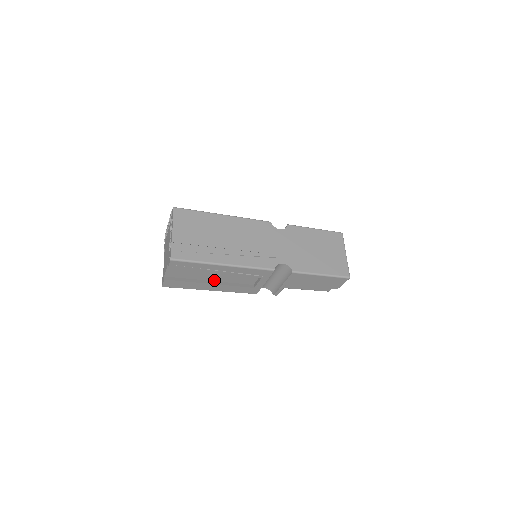
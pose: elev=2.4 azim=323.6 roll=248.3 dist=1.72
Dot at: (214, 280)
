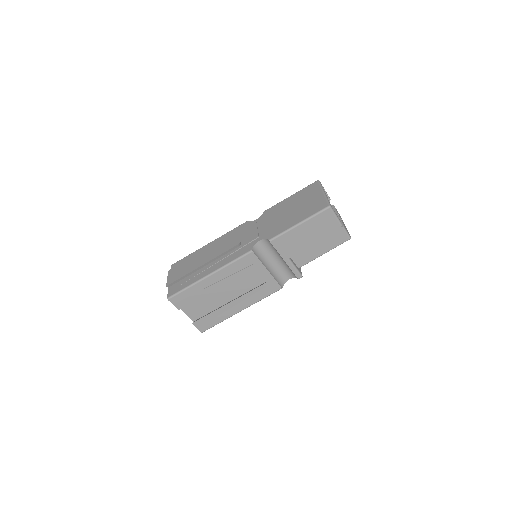
Dot at: (232, 299)
